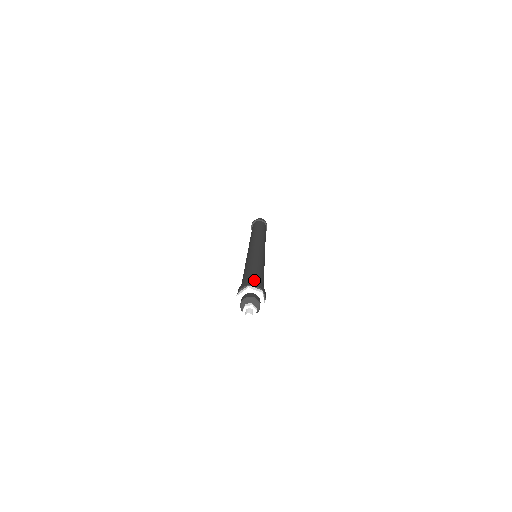
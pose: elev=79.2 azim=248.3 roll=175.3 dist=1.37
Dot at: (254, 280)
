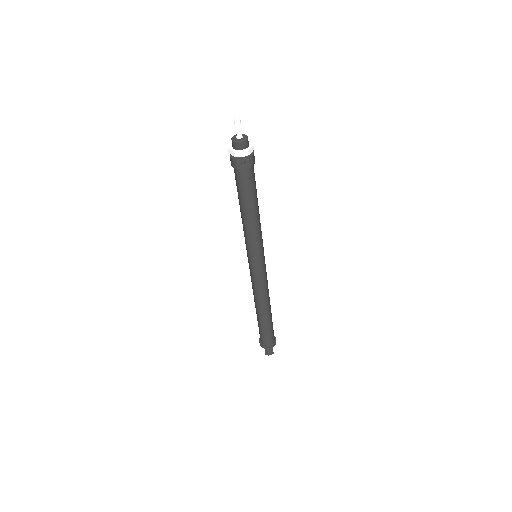
Dot at: occluded
